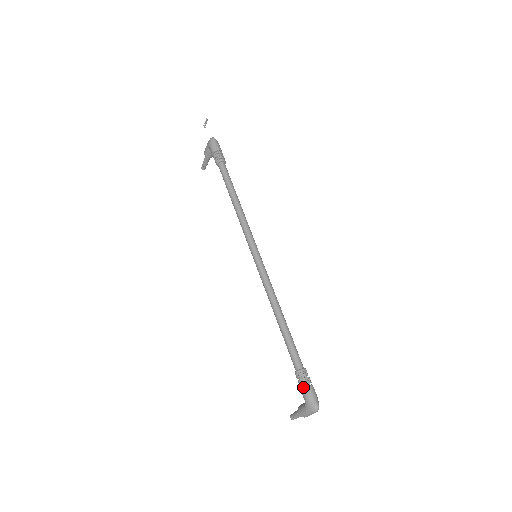
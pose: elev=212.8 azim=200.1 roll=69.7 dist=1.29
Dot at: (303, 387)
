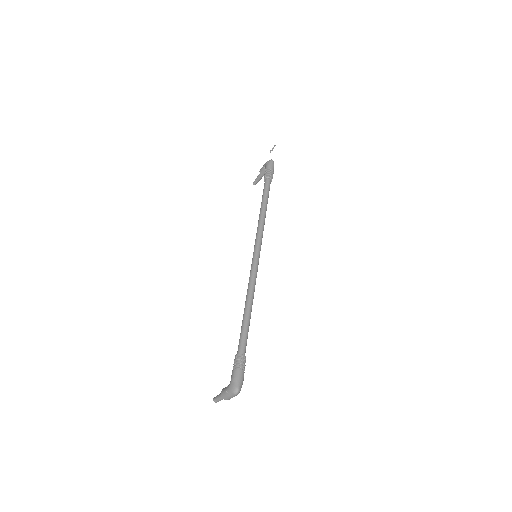
Dot at: (235, 368)
